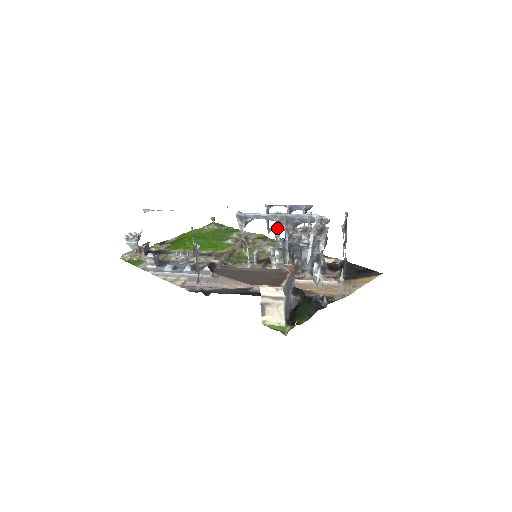
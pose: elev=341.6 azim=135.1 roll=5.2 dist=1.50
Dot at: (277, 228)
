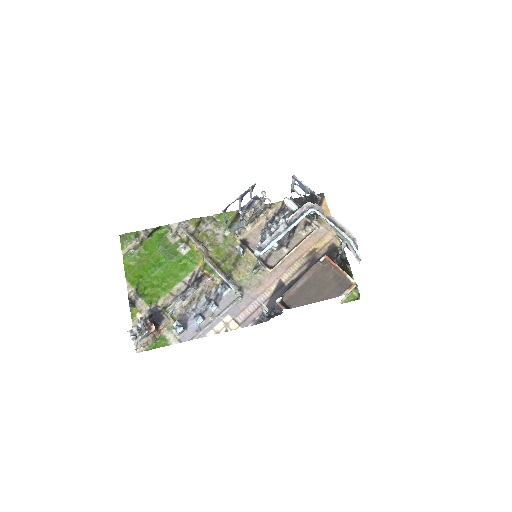
Dot at: occluded
